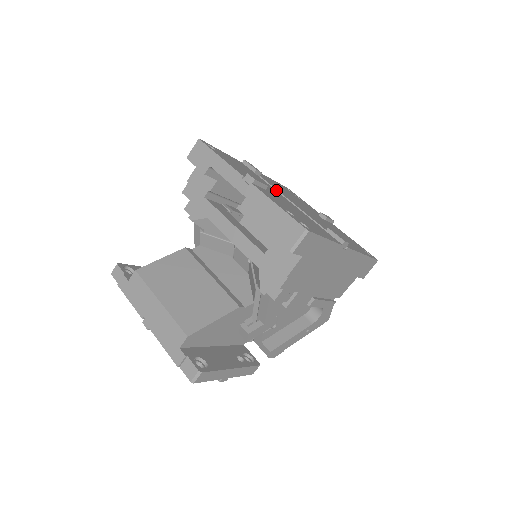
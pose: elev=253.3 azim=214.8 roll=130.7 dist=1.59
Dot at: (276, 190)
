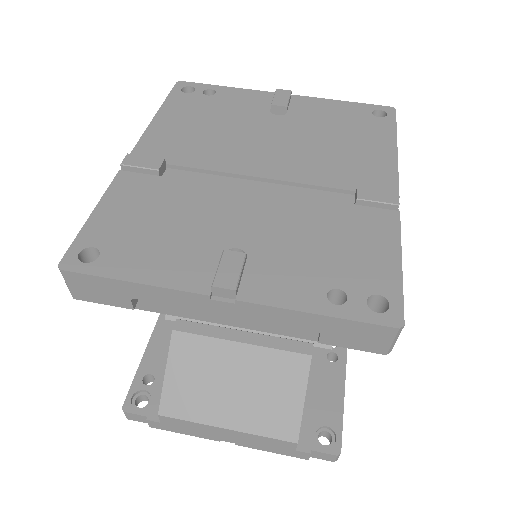
Dot at: (214, 172)
